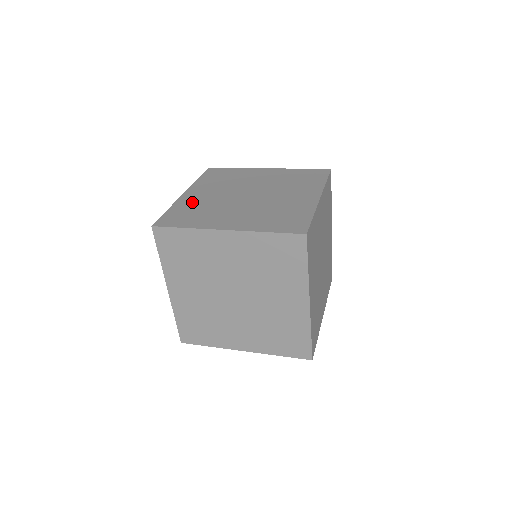
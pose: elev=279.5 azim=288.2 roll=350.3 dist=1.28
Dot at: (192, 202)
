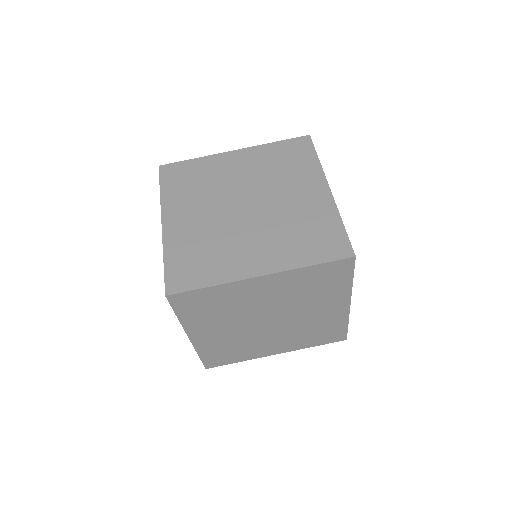
Dot at: (215, 168)
